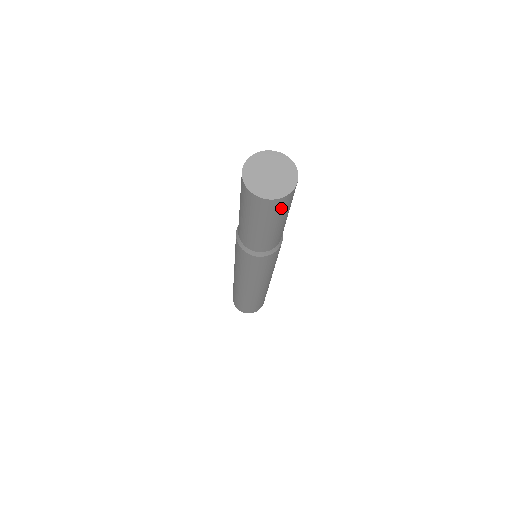
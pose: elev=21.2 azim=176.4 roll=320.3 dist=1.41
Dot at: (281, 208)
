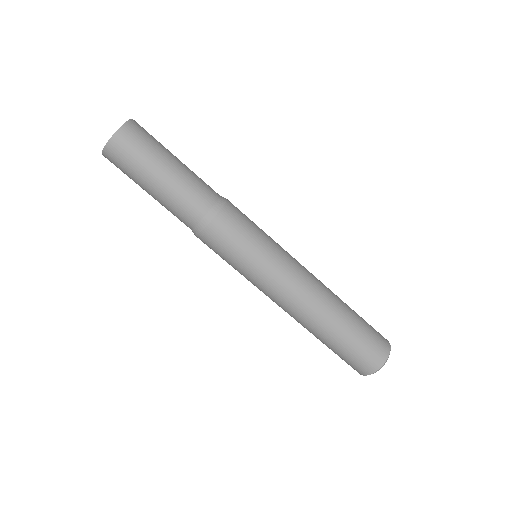
Dot at: (137, 142)
